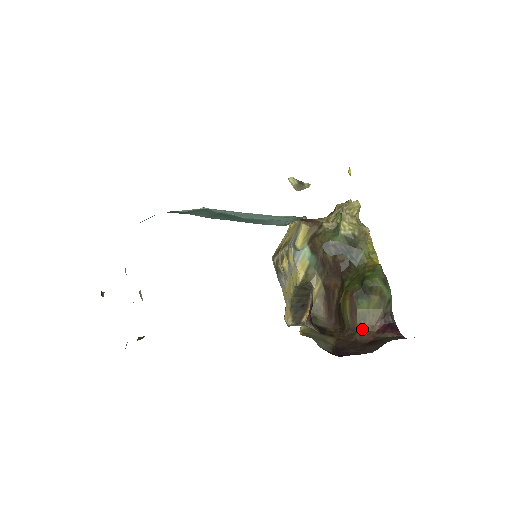
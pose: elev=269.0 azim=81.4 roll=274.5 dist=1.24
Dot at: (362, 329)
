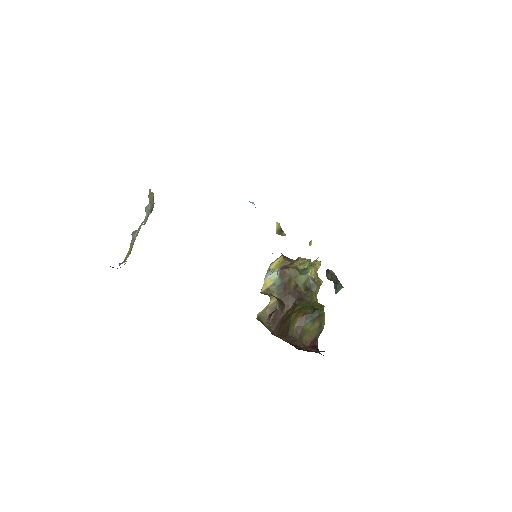
Dot at: (301, 340)
